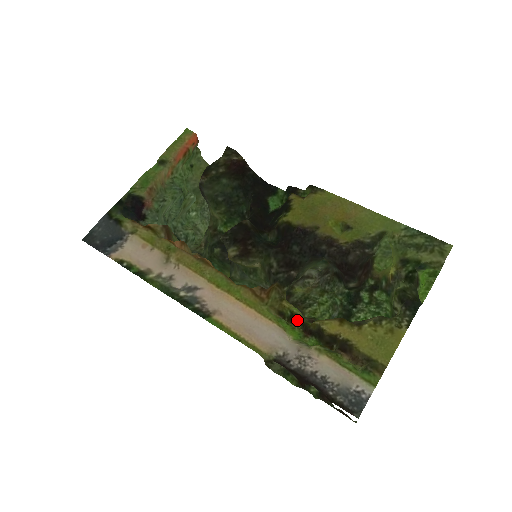
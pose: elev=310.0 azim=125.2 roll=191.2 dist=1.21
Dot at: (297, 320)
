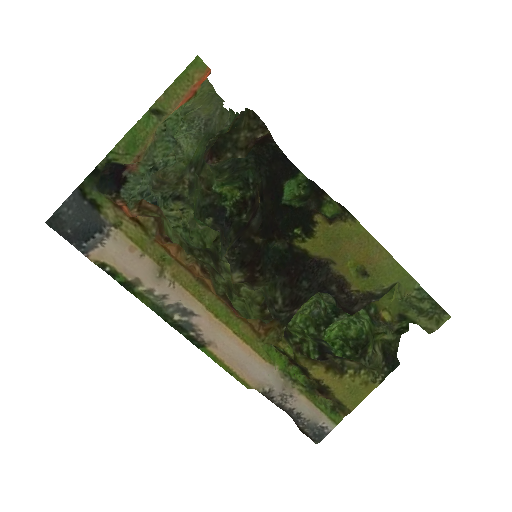
Dot at: (287, 356)
